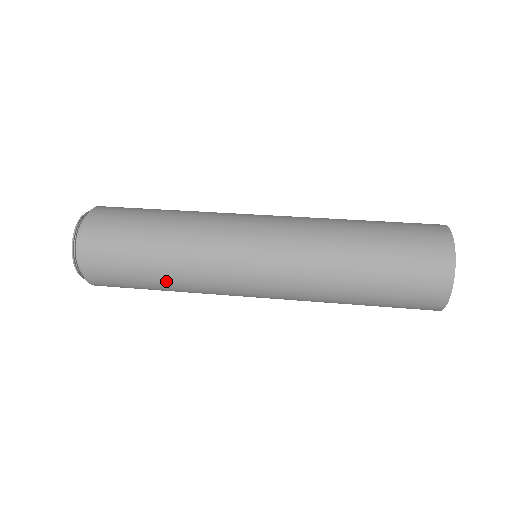
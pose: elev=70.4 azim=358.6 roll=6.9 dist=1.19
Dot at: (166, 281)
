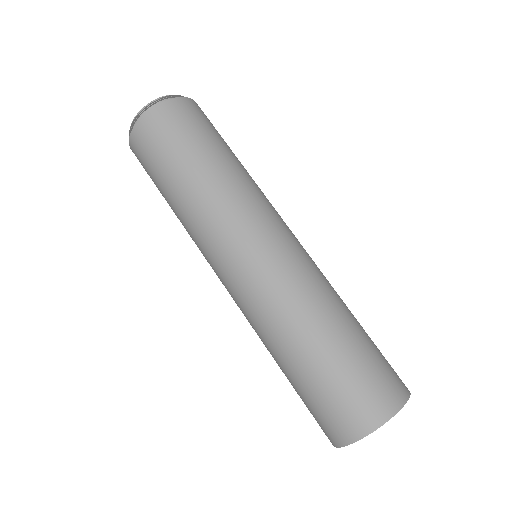
Dot at: (175, 204)
